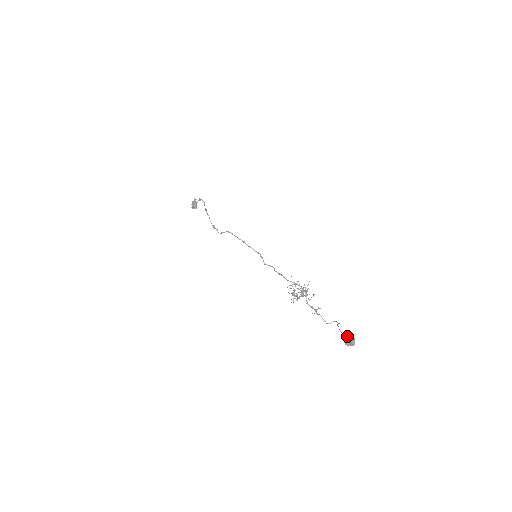
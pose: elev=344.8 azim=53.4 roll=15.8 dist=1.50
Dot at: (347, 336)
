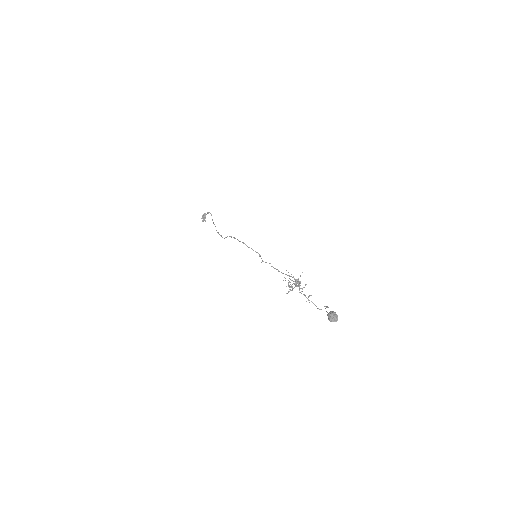
Dot at: (330, 313)
